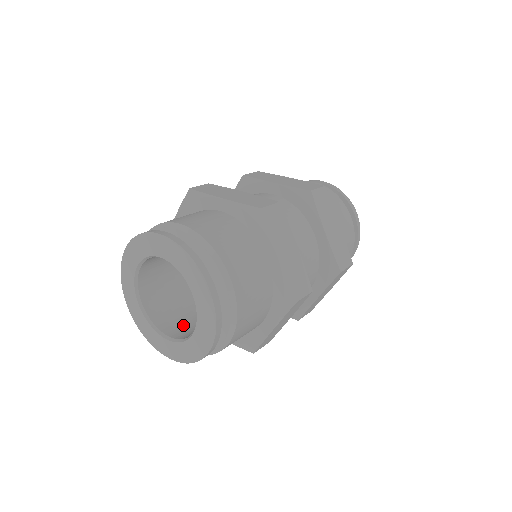
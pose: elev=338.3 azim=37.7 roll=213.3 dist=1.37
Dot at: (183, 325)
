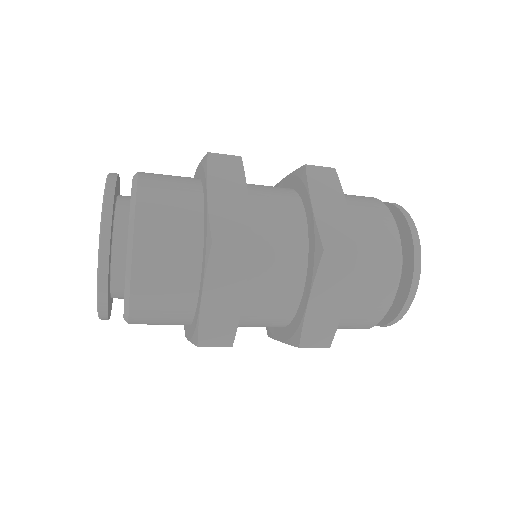
Dot at: occluded
